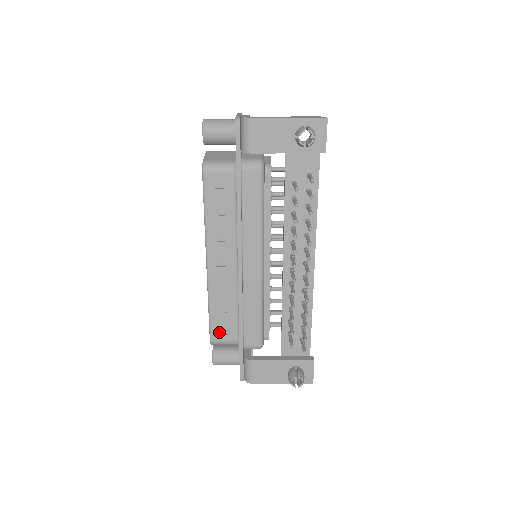
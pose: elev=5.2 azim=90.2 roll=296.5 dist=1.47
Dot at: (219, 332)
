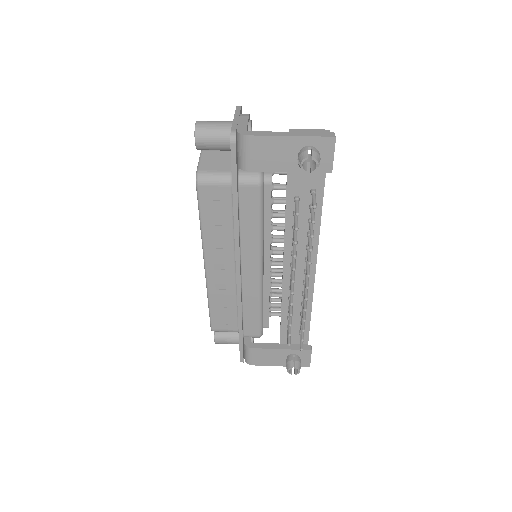
Dot at: (219, 323)
